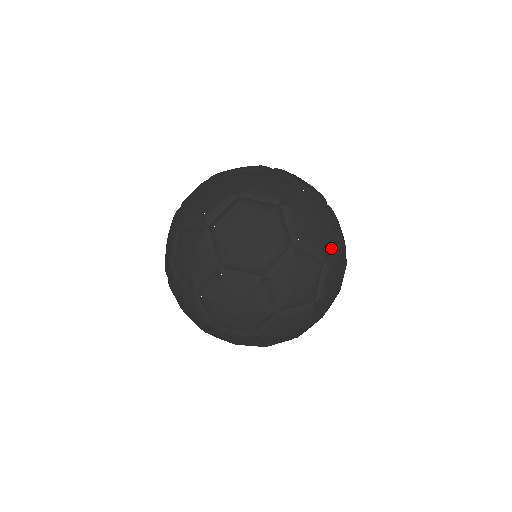
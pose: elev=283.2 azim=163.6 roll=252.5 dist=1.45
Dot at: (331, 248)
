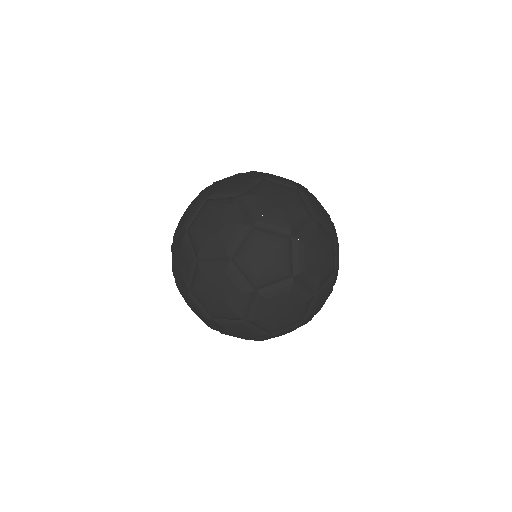
Dot at: occluded
